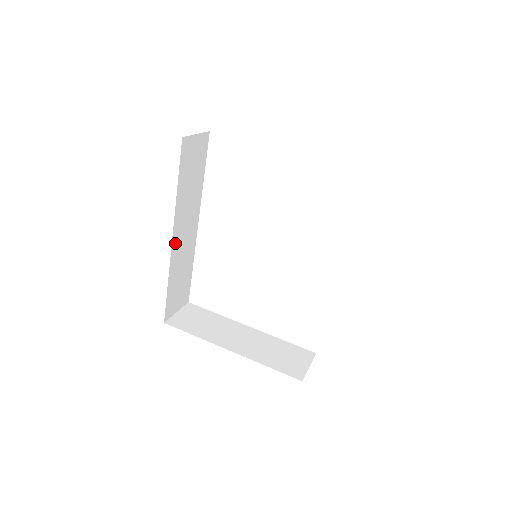
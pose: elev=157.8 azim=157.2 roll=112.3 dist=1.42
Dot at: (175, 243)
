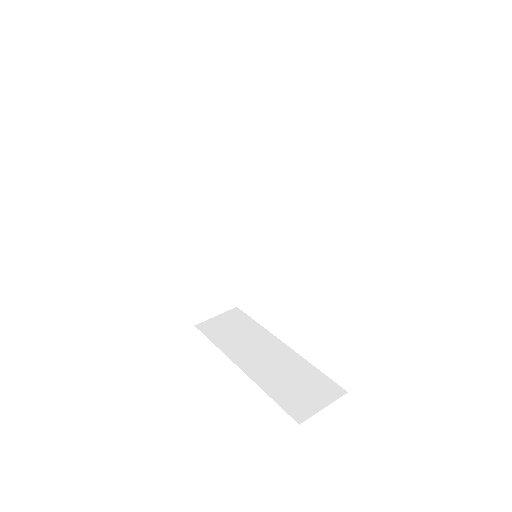
Dot at: (188, 239)
